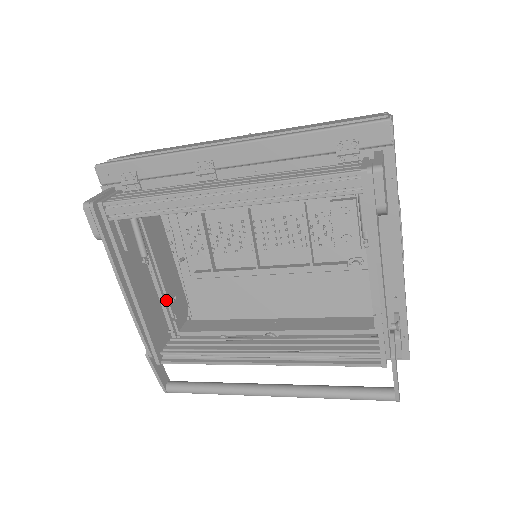
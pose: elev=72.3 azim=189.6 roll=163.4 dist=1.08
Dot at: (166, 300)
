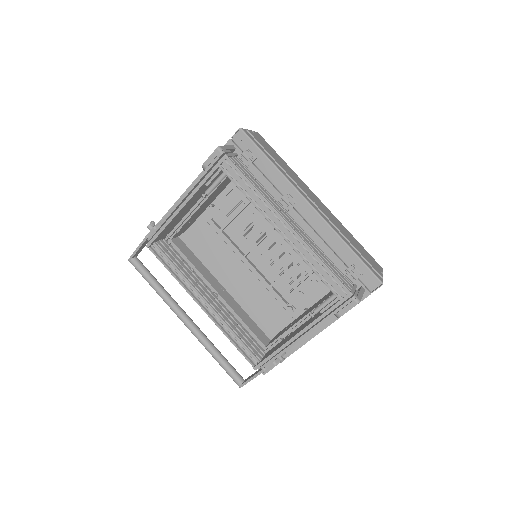
Dot at: (186, 220)
